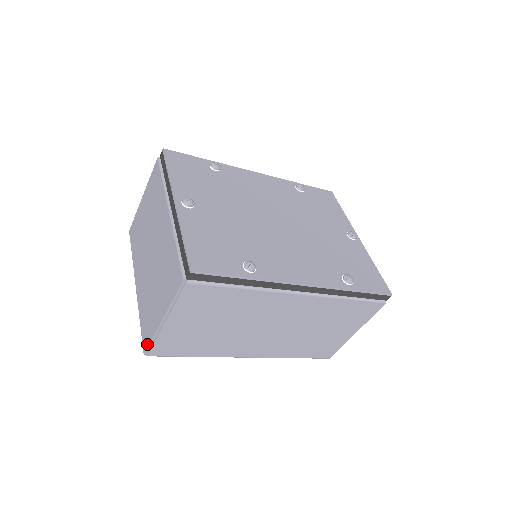
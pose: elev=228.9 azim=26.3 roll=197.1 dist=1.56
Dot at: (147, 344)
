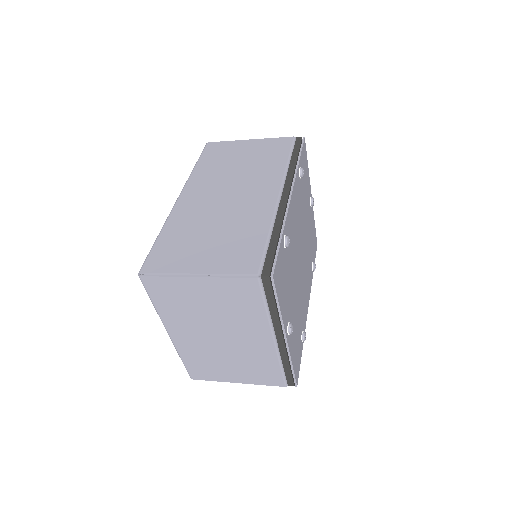
Dot at: (202, 379)
